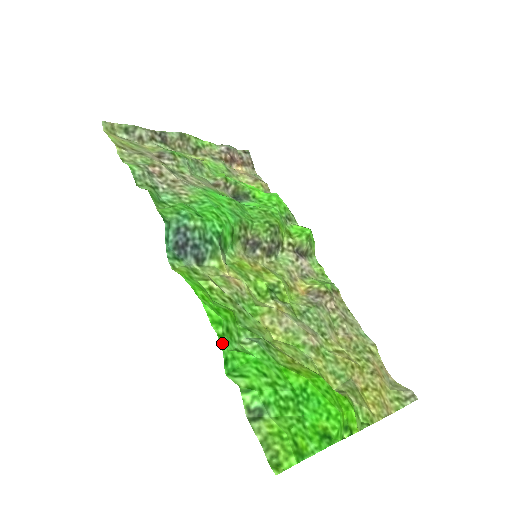
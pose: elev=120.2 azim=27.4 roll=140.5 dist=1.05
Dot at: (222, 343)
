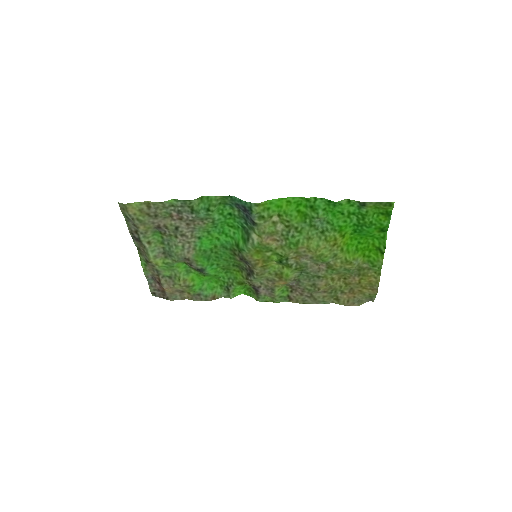
Dot at: (320, 199)
